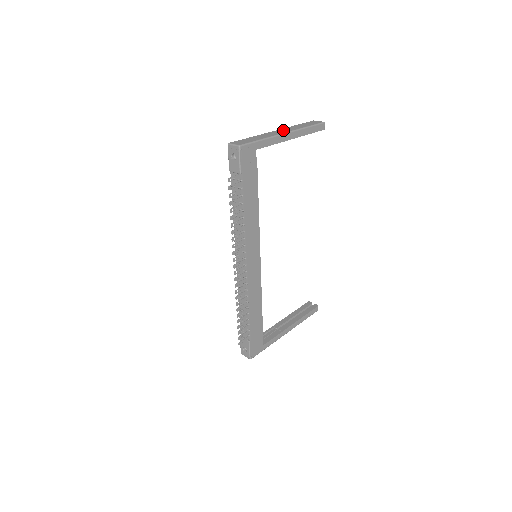
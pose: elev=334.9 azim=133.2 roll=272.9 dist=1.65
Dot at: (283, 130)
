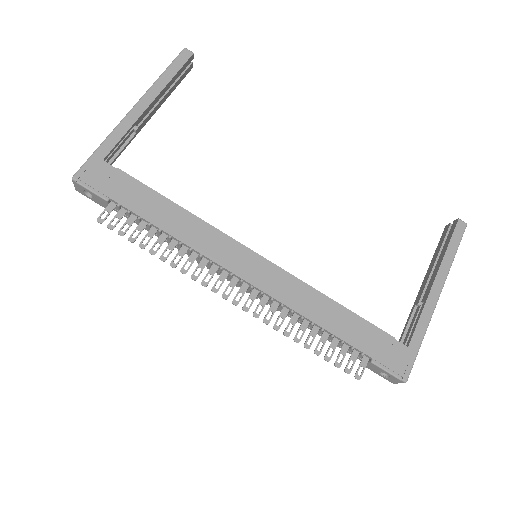
Dot at: occluded
